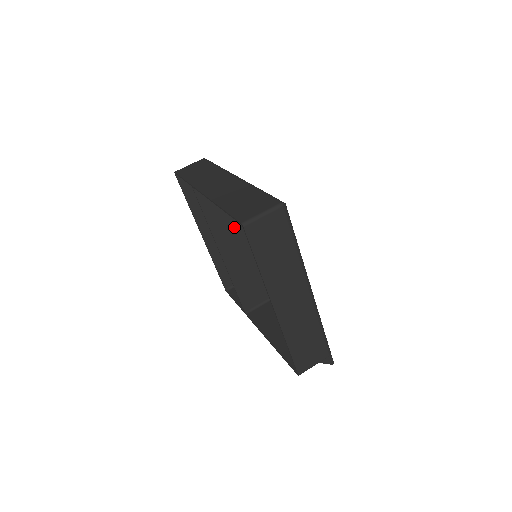
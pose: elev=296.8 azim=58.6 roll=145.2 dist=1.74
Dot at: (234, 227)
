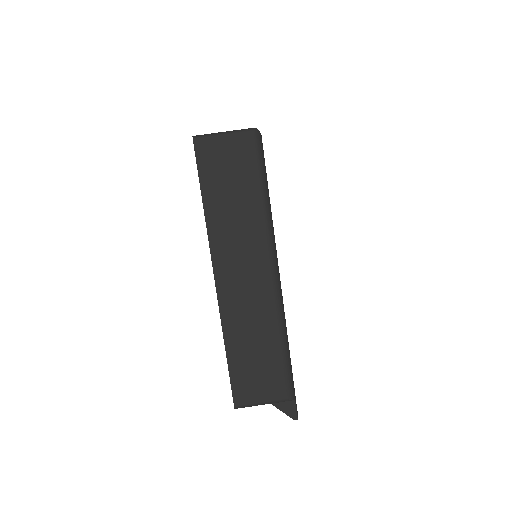
Dot at: occluded
